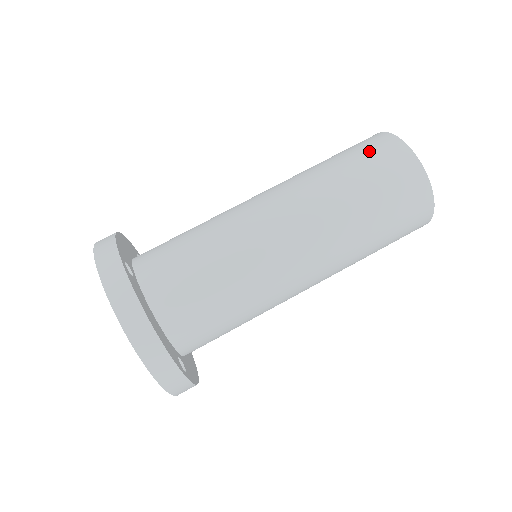
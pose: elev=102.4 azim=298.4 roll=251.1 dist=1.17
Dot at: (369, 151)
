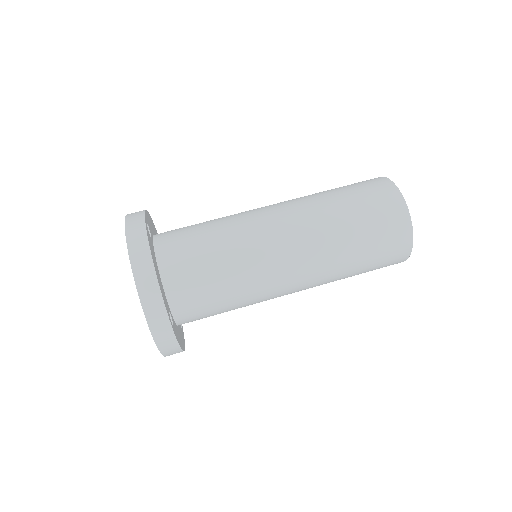
Dot at: (362, 184)
